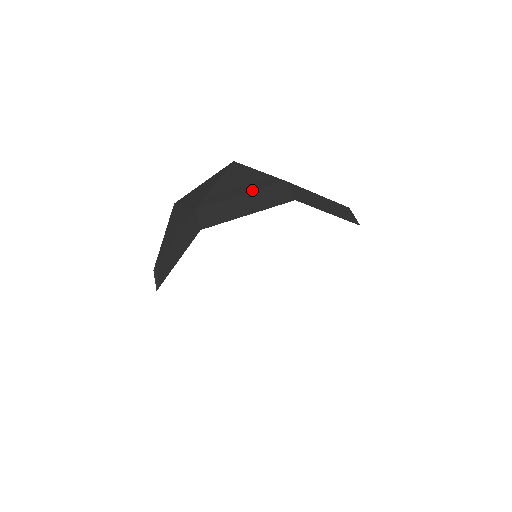
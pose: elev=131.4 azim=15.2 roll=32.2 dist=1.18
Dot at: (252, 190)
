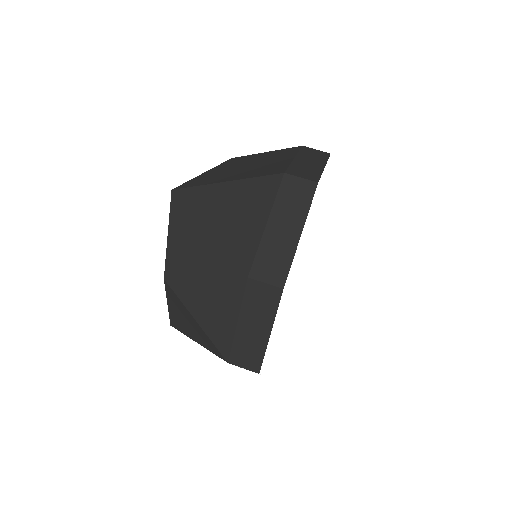
Dot at: (237, 311)
